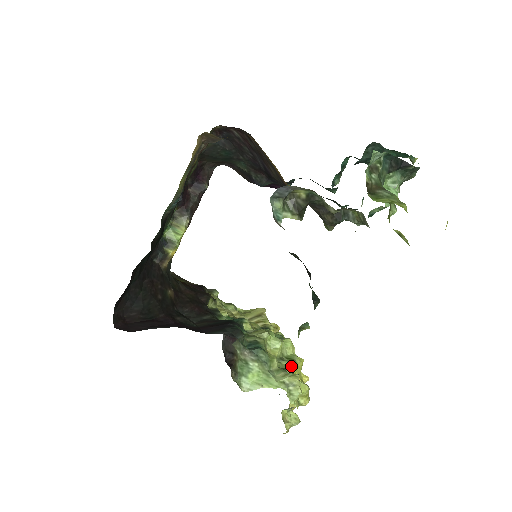
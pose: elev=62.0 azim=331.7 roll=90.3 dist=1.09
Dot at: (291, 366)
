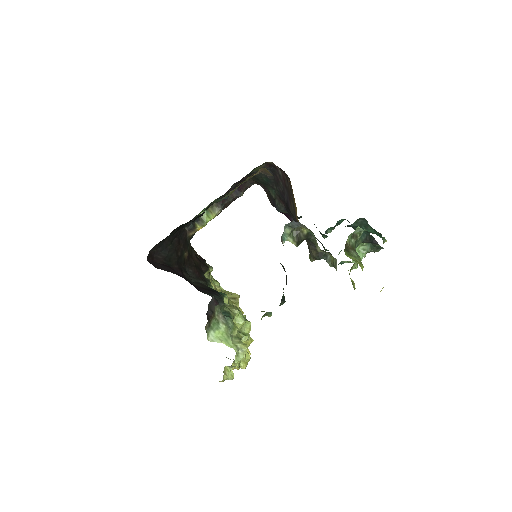
Dot at: (245, 339)
